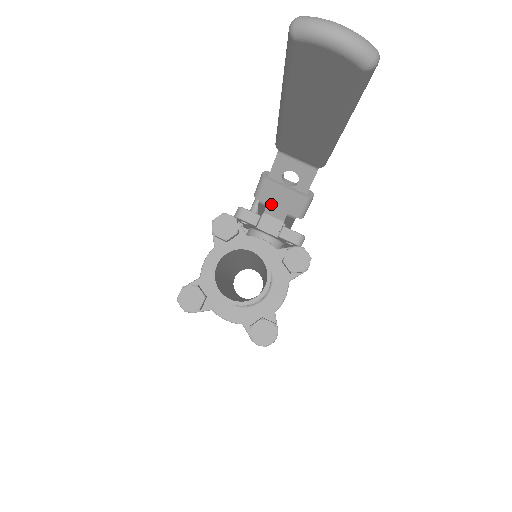
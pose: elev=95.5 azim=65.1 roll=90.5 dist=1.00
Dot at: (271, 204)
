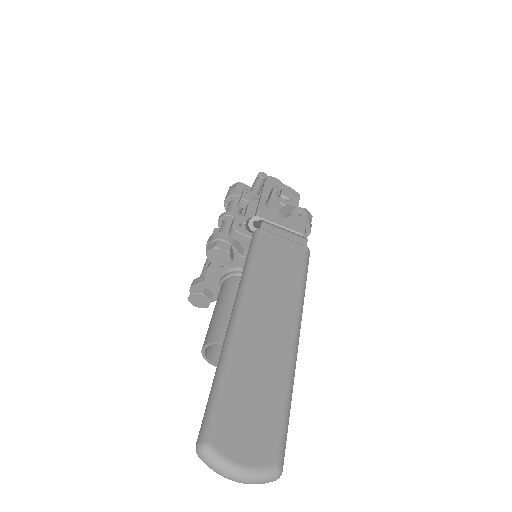
Dot at: occluded
